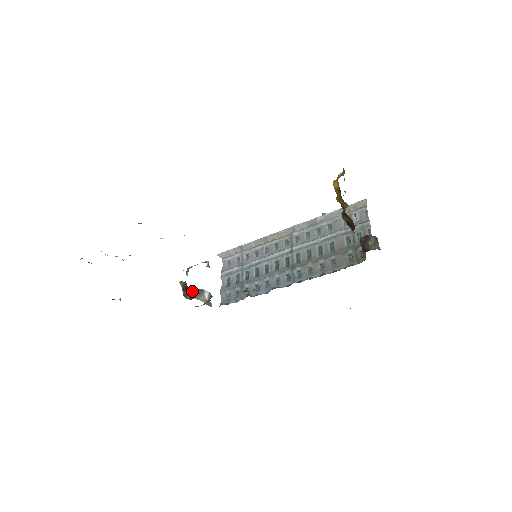
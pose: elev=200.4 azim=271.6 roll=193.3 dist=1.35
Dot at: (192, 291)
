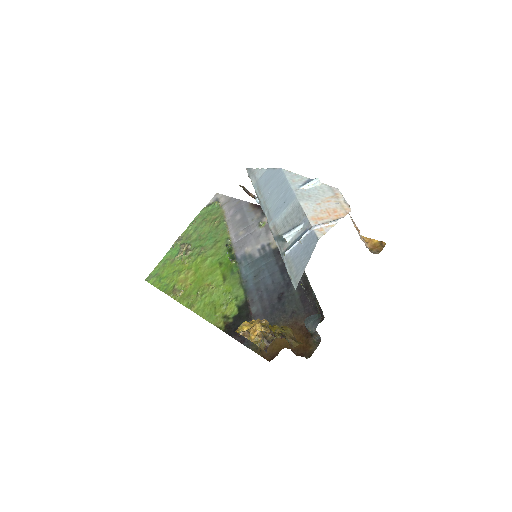
Dot at: (252, 196)
